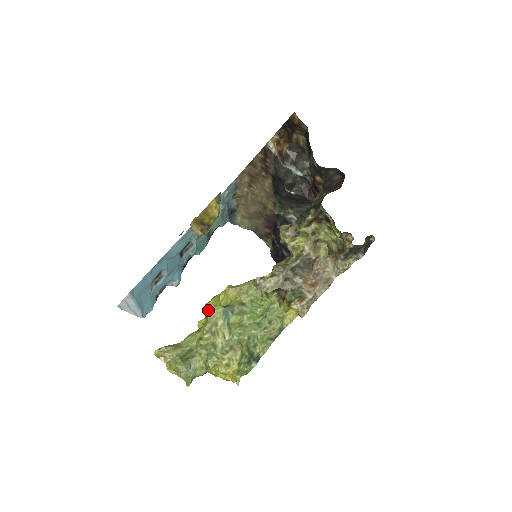
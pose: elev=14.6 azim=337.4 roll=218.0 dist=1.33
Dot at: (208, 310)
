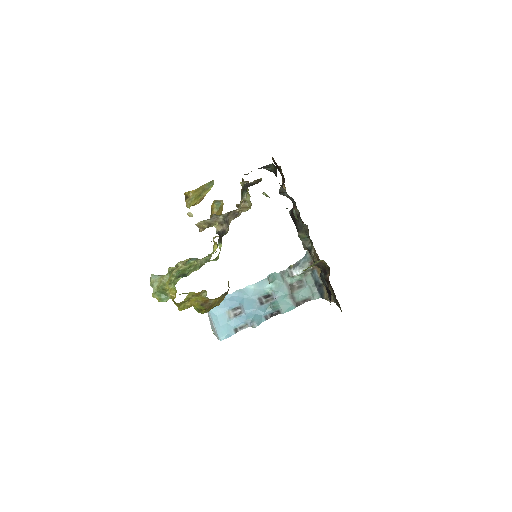
Dot at: occluded
